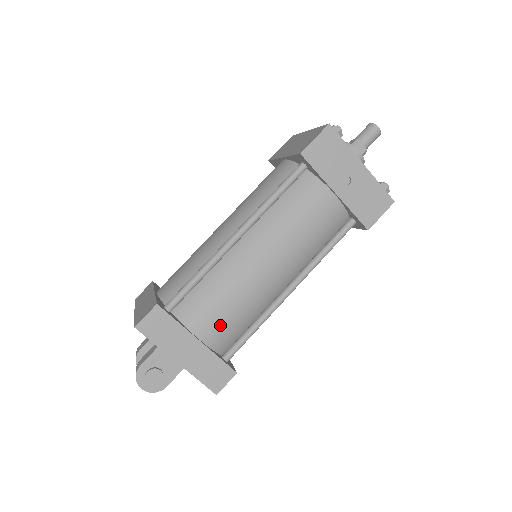
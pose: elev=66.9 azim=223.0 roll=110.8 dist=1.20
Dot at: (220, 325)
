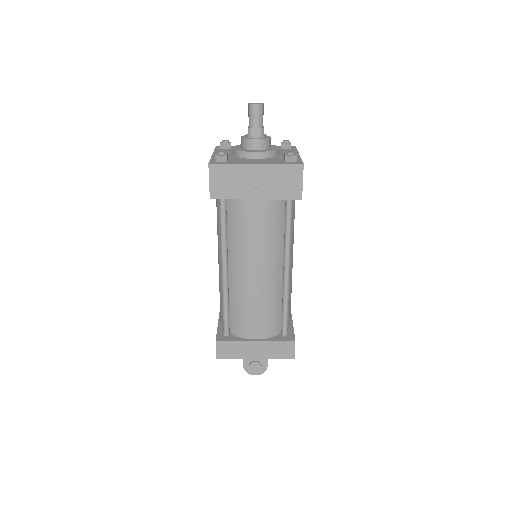
Dot at: (261, 324)
